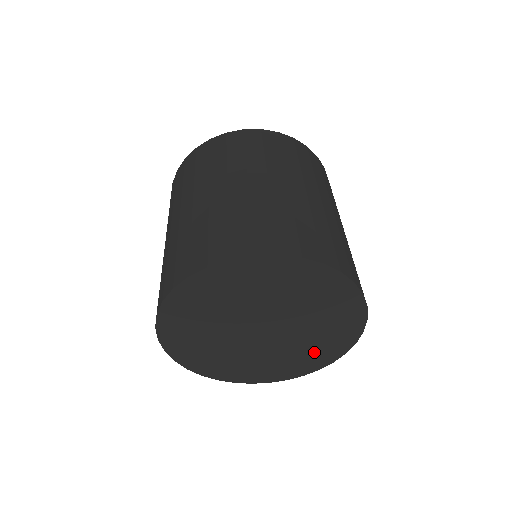
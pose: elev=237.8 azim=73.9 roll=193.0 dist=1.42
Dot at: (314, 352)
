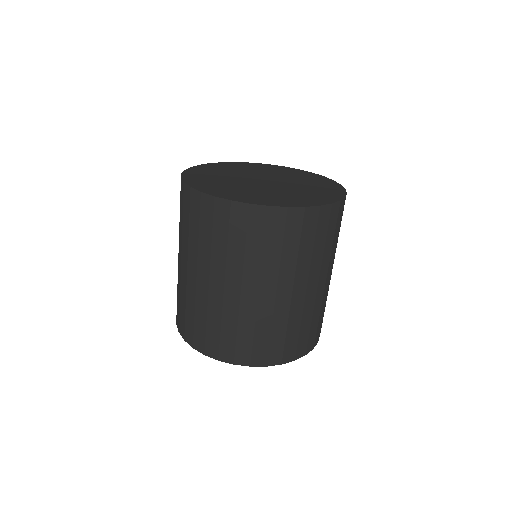
Dot at: occluded
